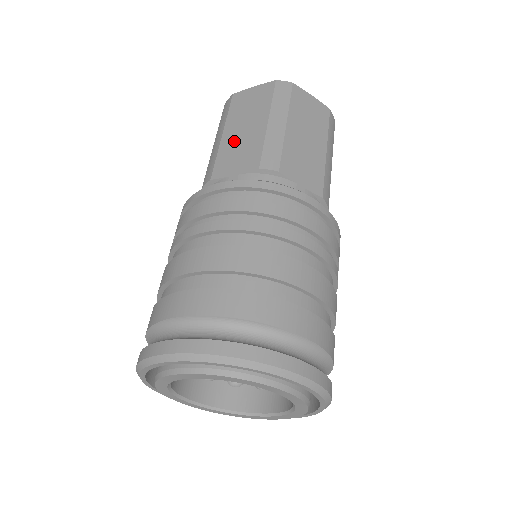
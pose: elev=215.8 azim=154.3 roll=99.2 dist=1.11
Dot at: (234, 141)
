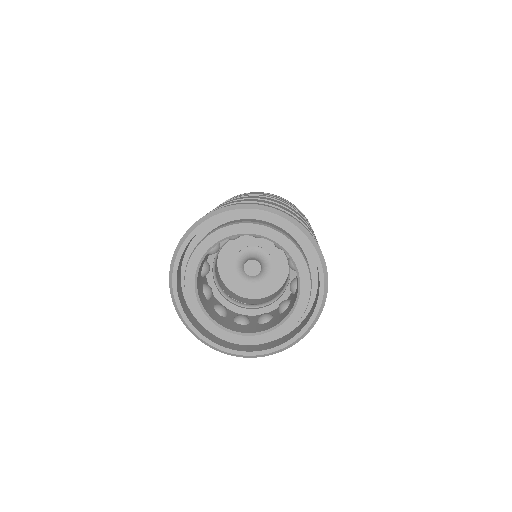
Dot at: occluded
